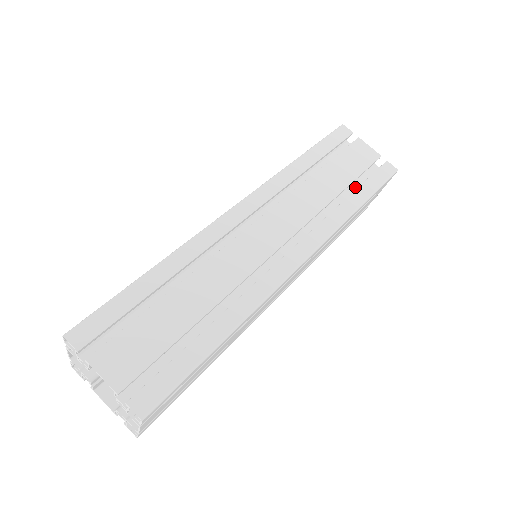
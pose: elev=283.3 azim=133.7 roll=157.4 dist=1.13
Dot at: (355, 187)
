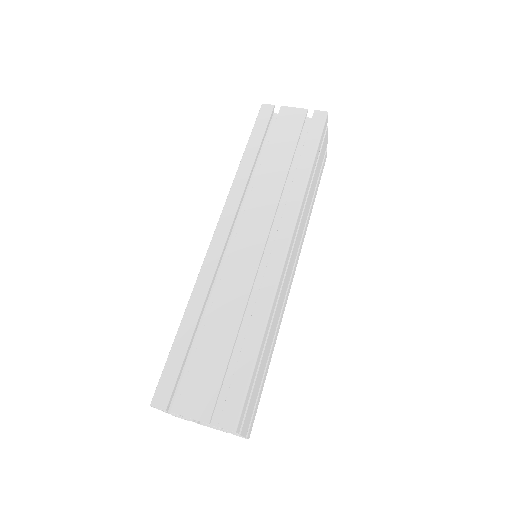
Dot at: (301, 150)
